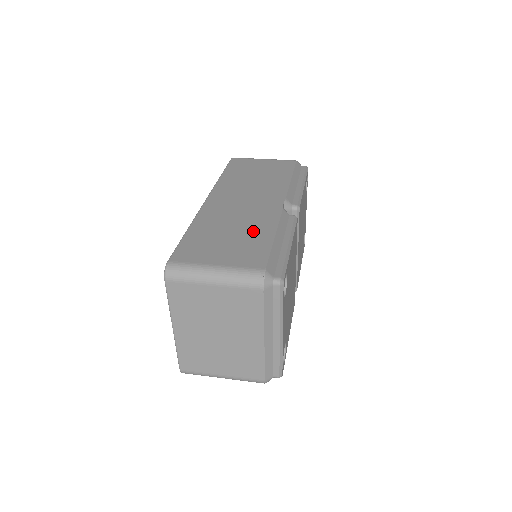
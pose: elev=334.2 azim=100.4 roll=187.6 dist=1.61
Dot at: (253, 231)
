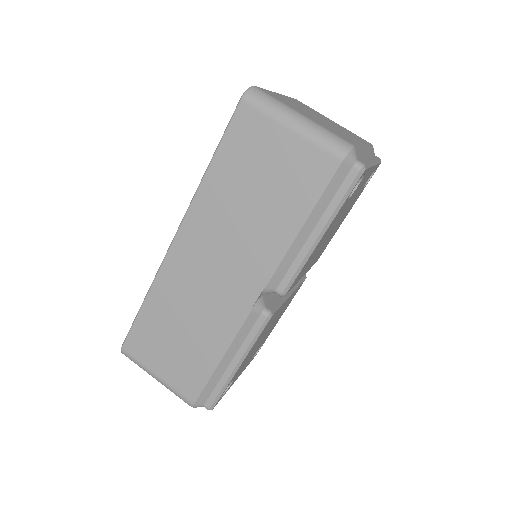
Dot at: (203, 341)
